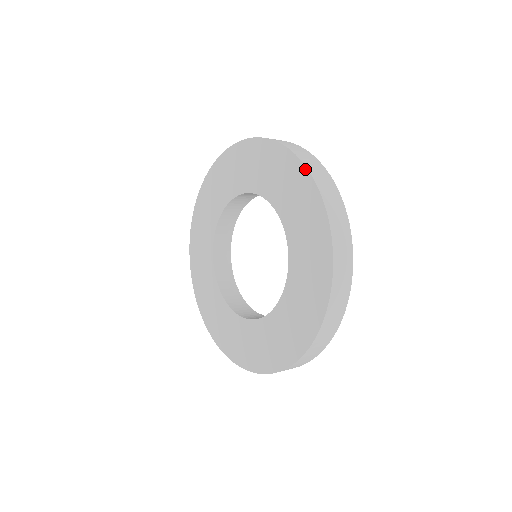
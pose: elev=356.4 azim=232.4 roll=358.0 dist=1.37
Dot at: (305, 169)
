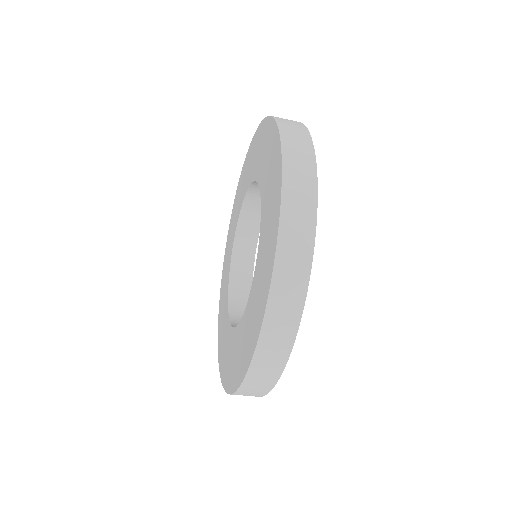
Dot at: (254, 136)
